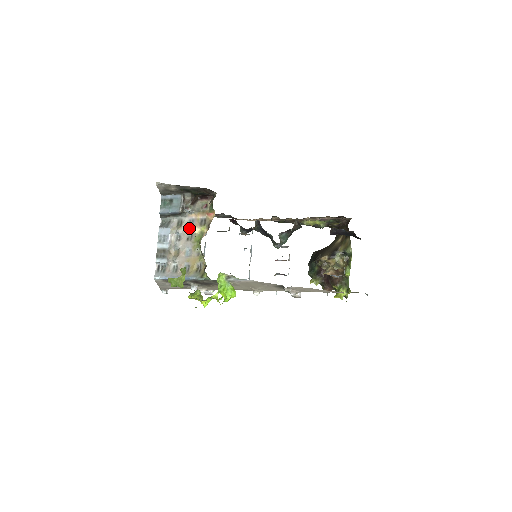
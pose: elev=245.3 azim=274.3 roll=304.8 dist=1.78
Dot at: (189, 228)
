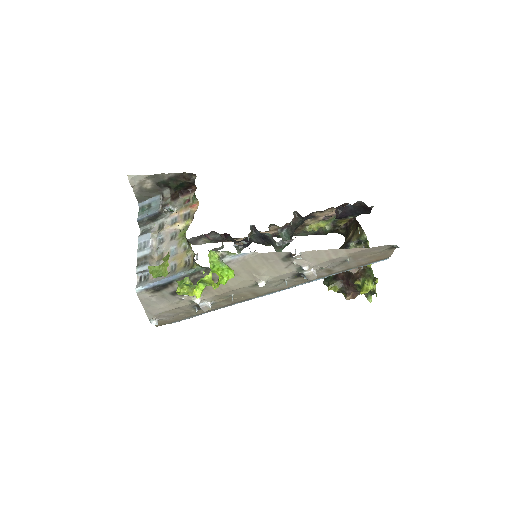
Dot at: (172, 227)
